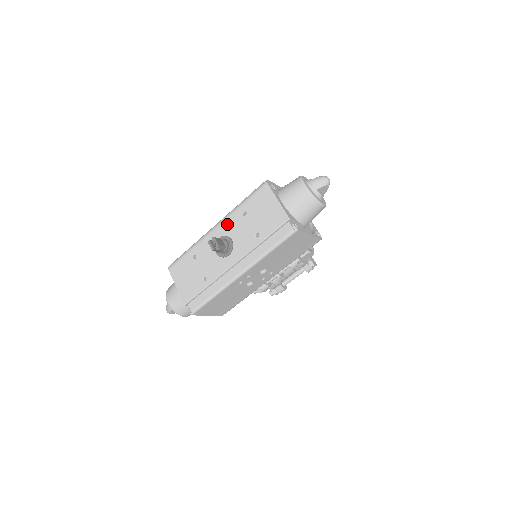
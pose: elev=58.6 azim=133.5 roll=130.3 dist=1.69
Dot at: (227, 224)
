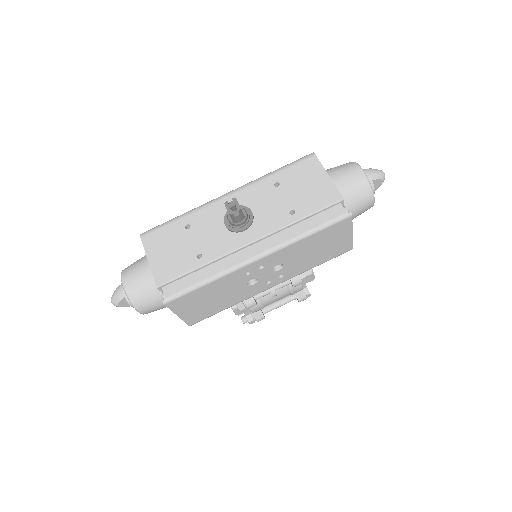
Dot at: (248, 193)
